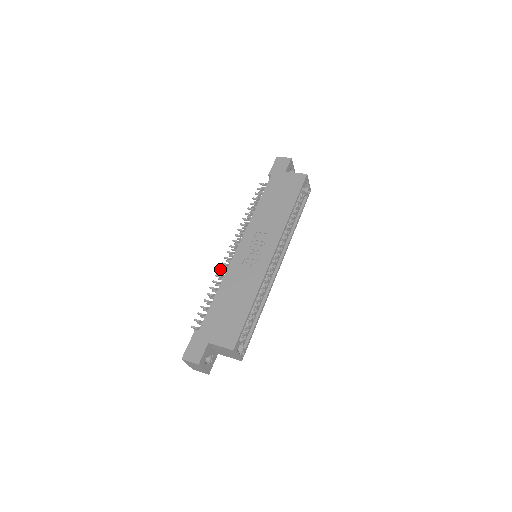
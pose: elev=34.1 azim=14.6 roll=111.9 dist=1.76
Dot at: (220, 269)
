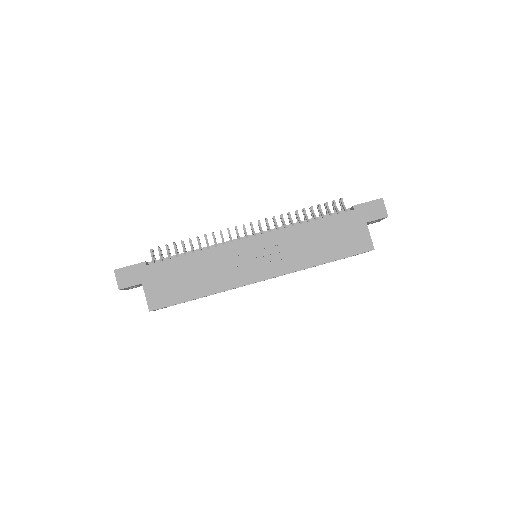
Dot at: (221, 232)
